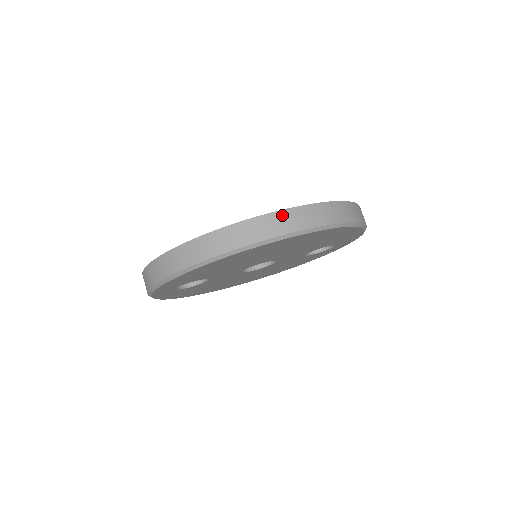
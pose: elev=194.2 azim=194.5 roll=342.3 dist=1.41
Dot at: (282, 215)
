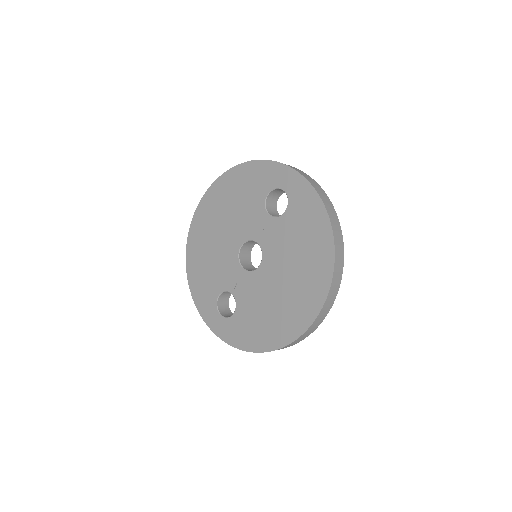
Dot at: (319, 318)
